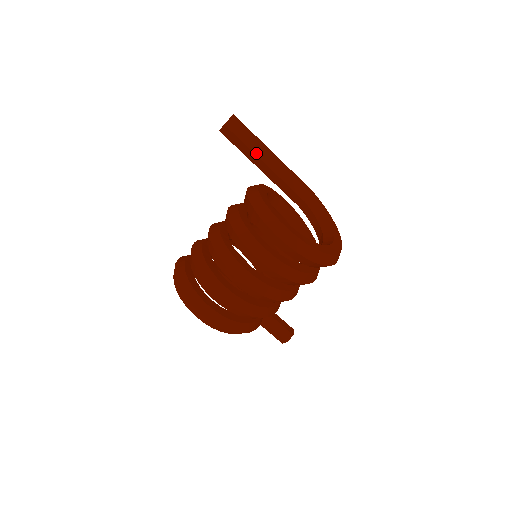
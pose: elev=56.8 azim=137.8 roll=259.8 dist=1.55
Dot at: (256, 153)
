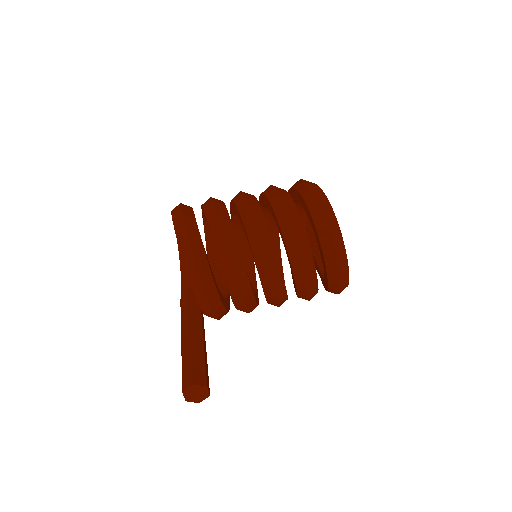
Dot at: (312, 229)
